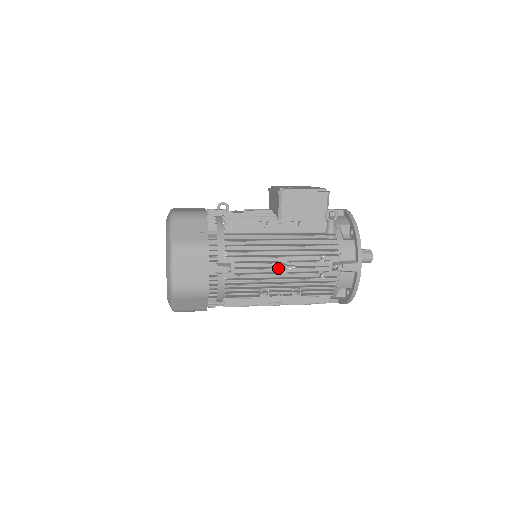
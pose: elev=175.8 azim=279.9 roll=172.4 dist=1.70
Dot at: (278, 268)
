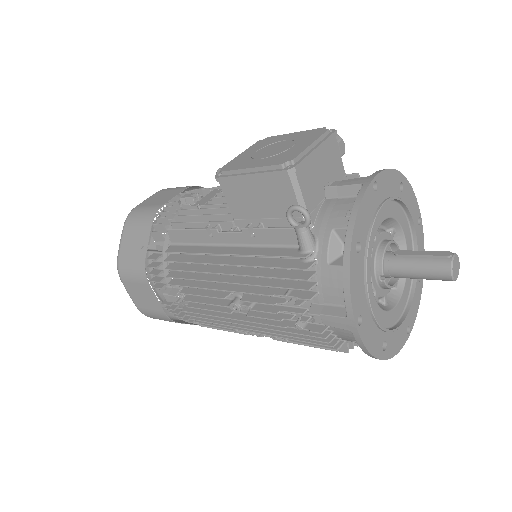
Dot at: (227, 306)
